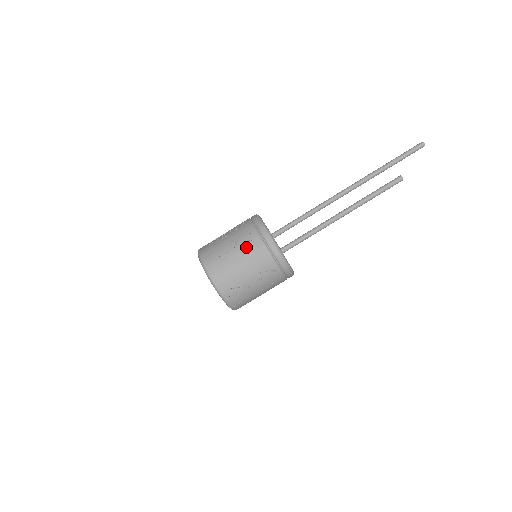
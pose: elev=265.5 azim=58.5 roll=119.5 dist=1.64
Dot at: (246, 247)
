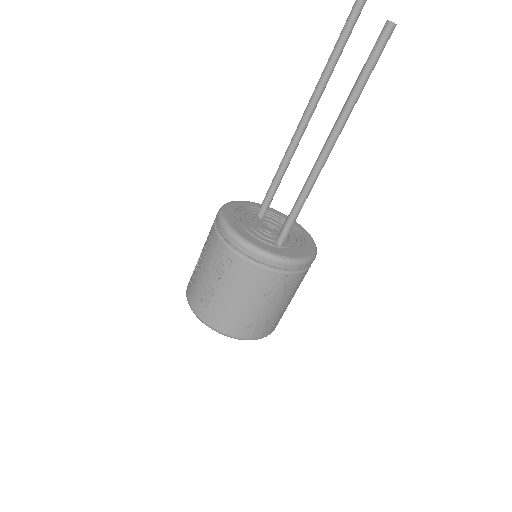
Dot at: (230, 276)
